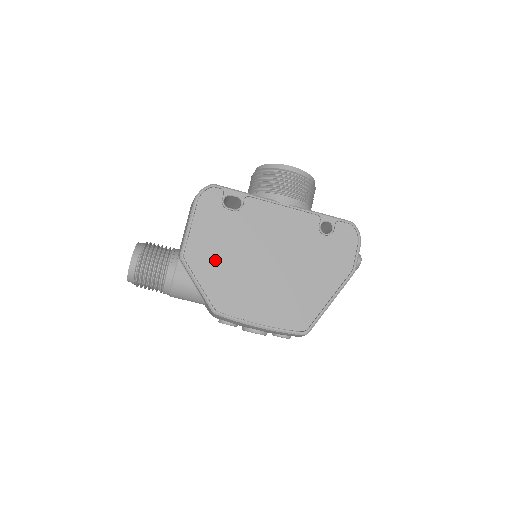
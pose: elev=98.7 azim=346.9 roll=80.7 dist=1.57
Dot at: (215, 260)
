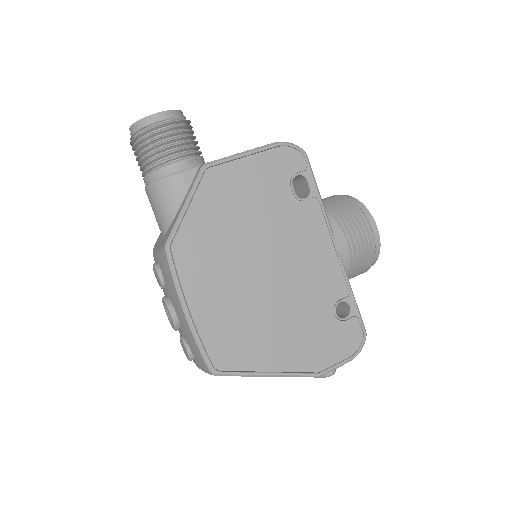
Dot at: (227, 208)
